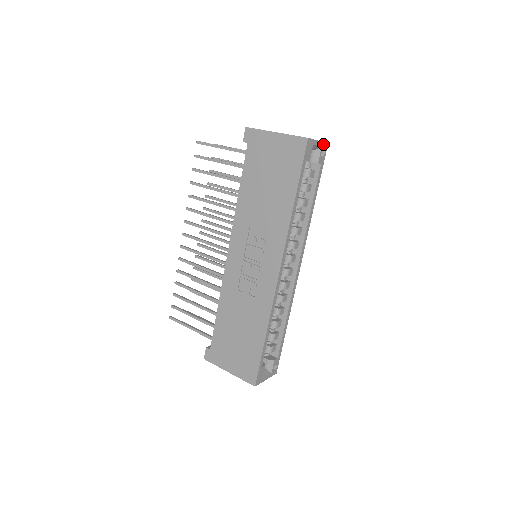
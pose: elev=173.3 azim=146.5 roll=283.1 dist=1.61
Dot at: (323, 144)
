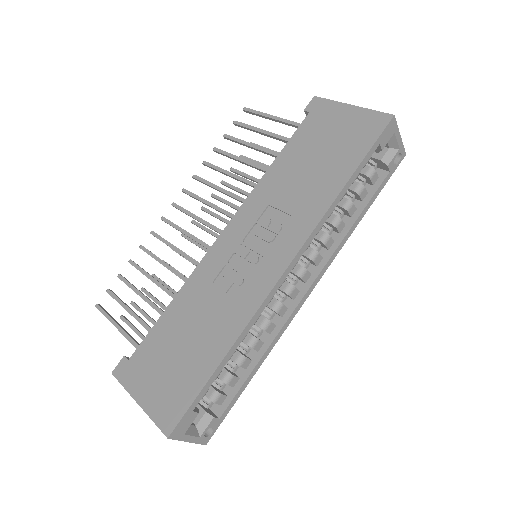
Dot at: (402, 148)
